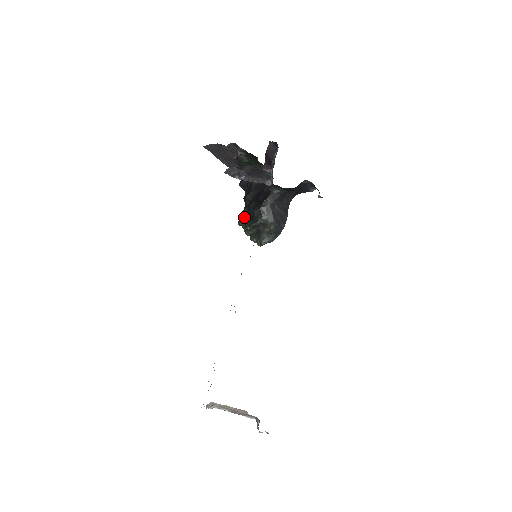
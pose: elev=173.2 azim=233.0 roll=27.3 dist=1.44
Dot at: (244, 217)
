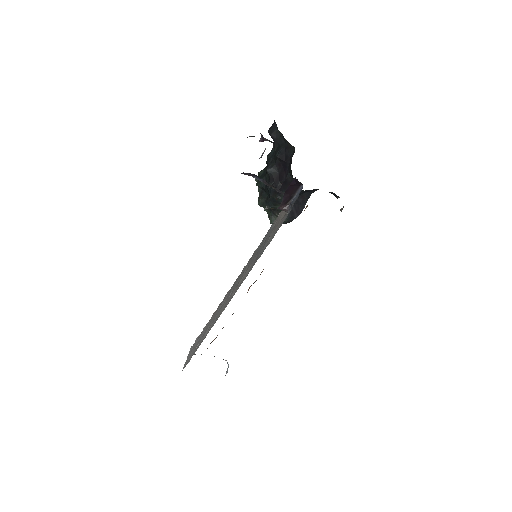
Dot at: (260, 187)
